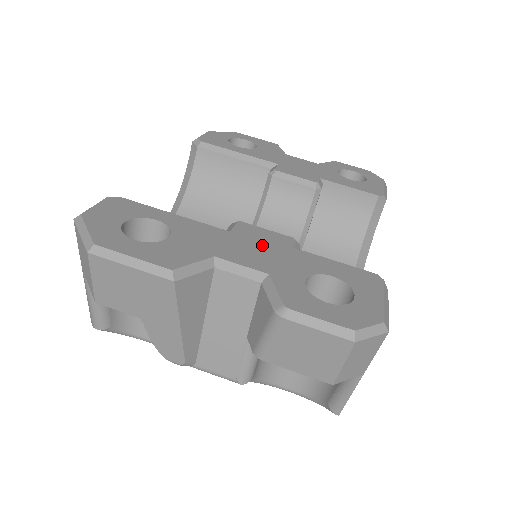
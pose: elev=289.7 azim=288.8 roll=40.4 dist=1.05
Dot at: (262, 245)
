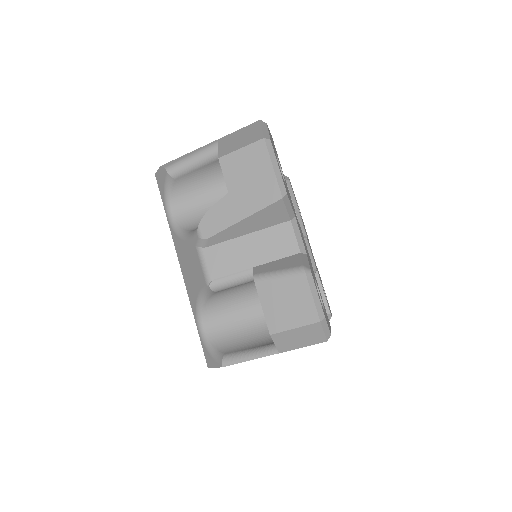
Dot at: occluded
